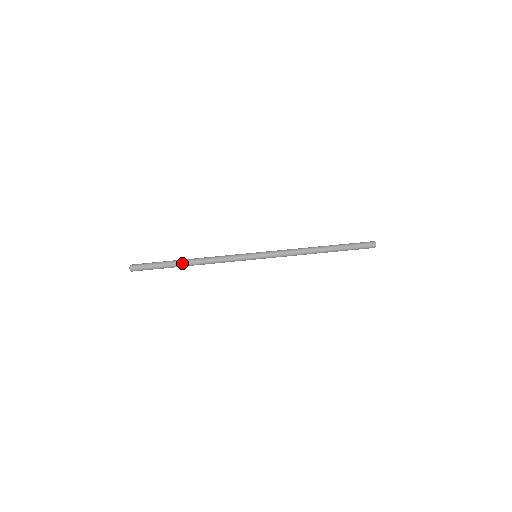
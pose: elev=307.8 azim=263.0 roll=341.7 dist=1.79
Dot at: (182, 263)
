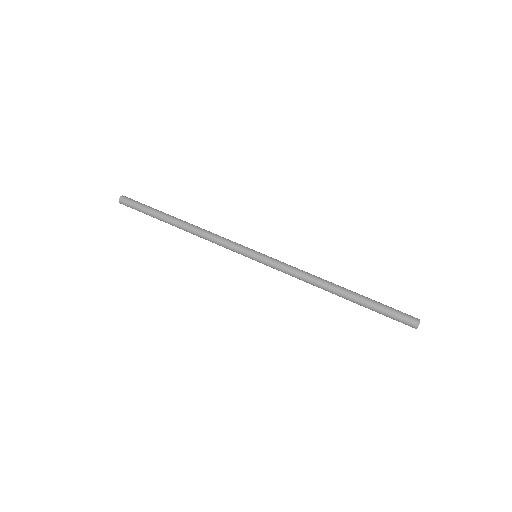
Dot at: (172, 219)
